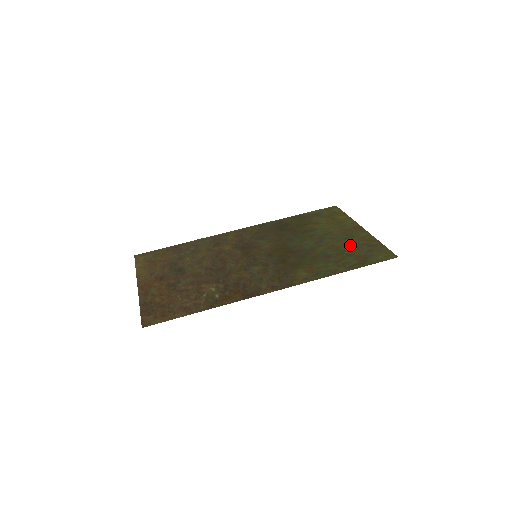
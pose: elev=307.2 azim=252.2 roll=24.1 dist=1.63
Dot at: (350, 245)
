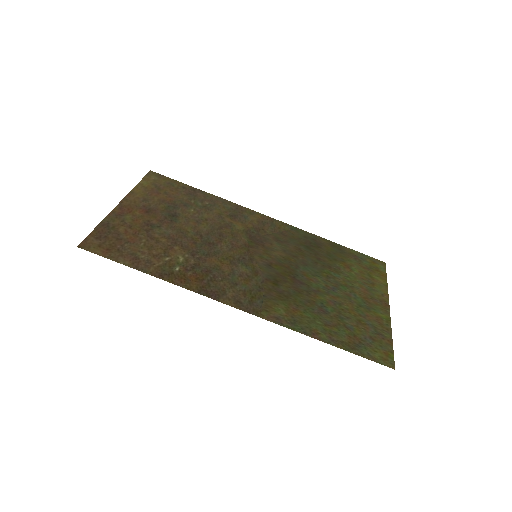
Dot at: (358, 316)
